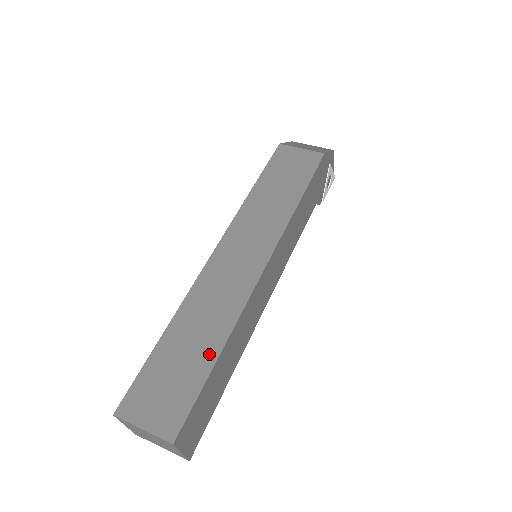
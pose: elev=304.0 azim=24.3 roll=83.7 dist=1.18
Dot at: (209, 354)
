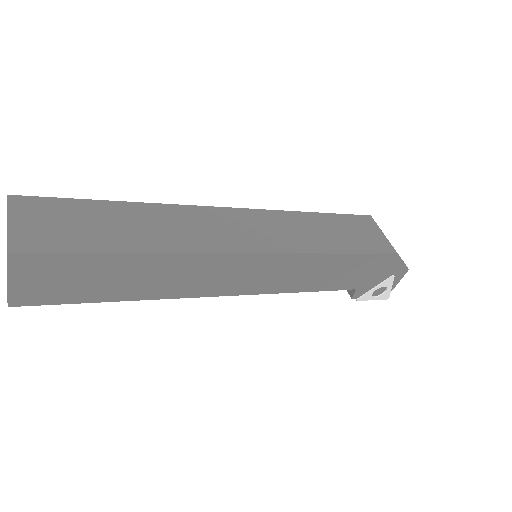
Dot at: (125, 244)
